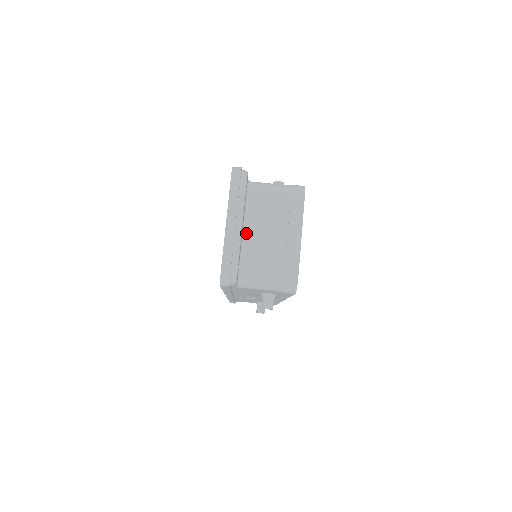
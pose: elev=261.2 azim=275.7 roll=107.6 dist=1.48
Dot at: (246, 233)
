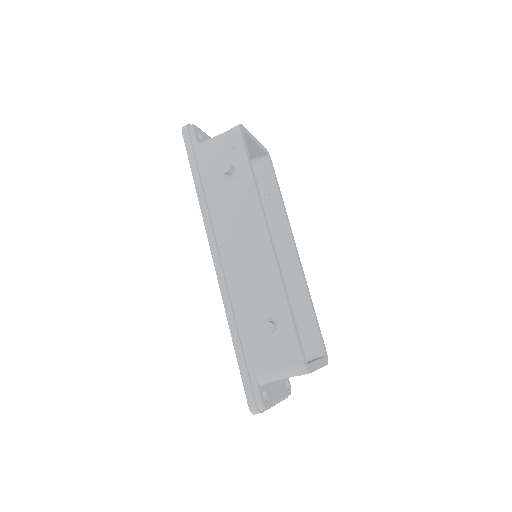
Dot at: occluded
